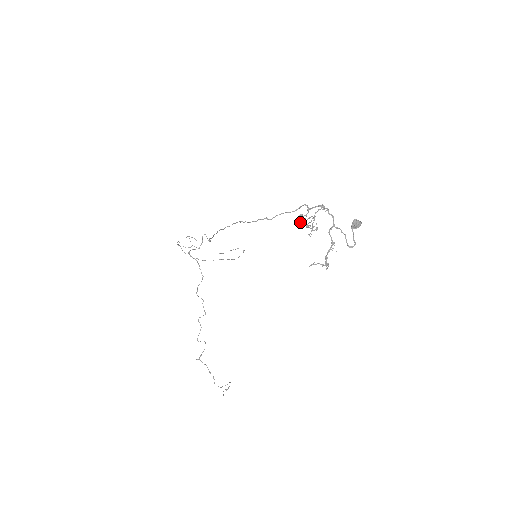
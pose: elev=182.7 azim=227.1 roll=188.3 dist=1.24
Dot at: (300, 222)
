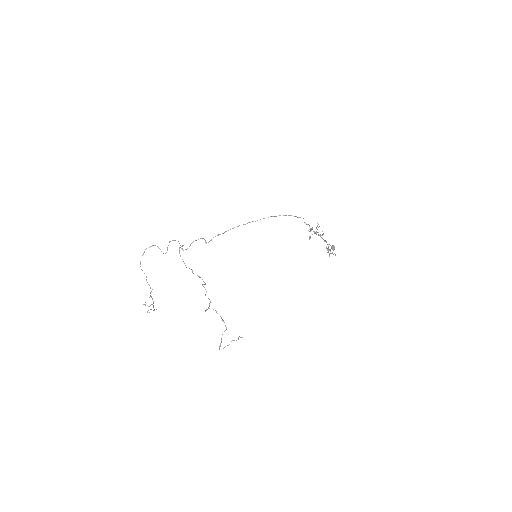
Dot at: occluded
